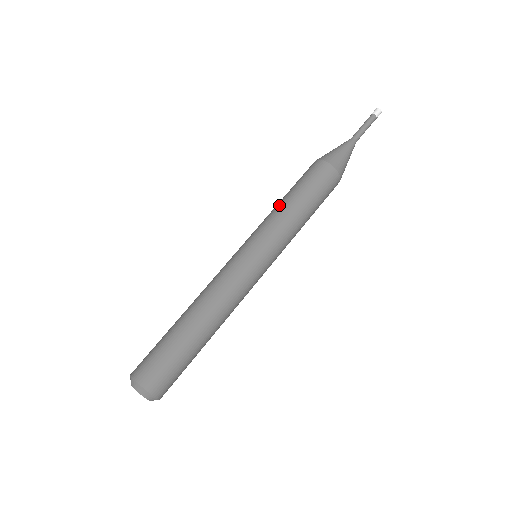
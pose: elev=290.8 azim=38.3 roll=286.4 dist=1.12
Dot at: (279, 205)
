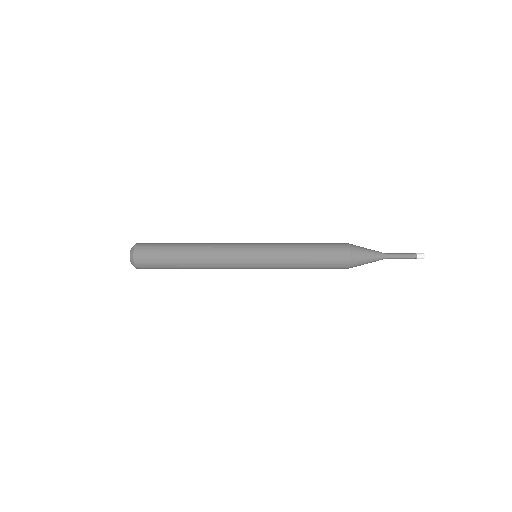
Dot at: occluded
